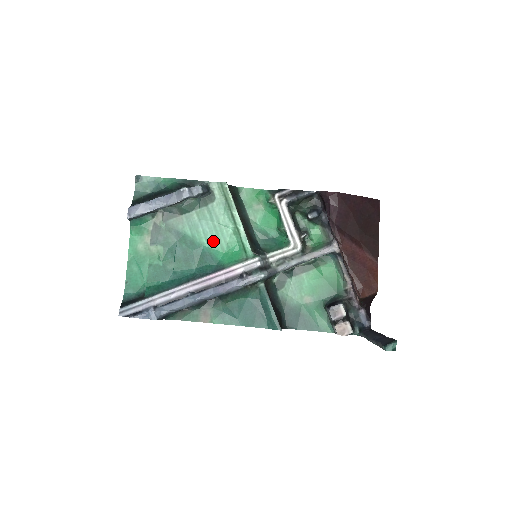
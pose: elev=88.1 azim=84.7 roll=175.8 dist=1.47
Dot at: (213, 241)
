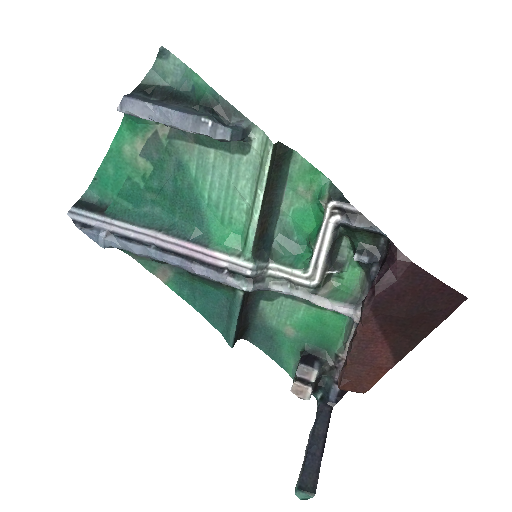
Dot at: (216, 203)
